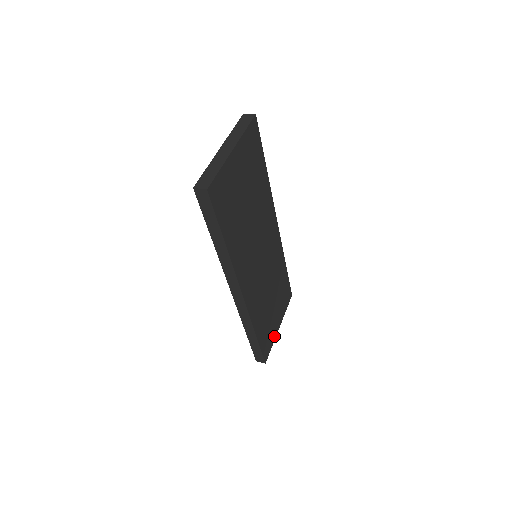
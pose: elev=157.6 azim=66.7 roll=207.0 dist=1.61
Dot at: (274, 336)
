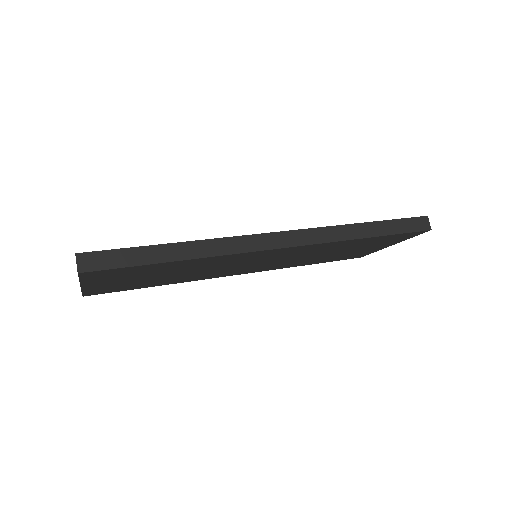
Dot at: (376, 250)
